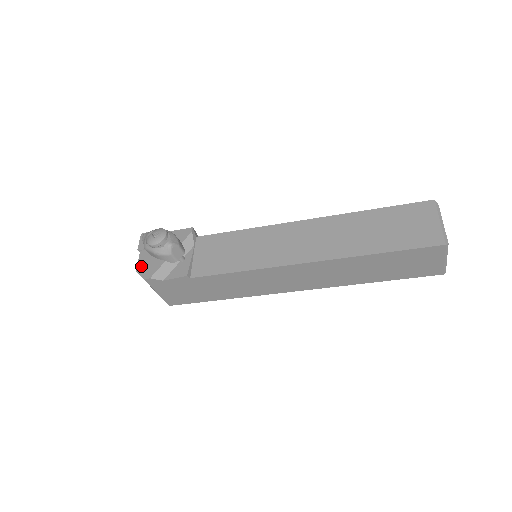
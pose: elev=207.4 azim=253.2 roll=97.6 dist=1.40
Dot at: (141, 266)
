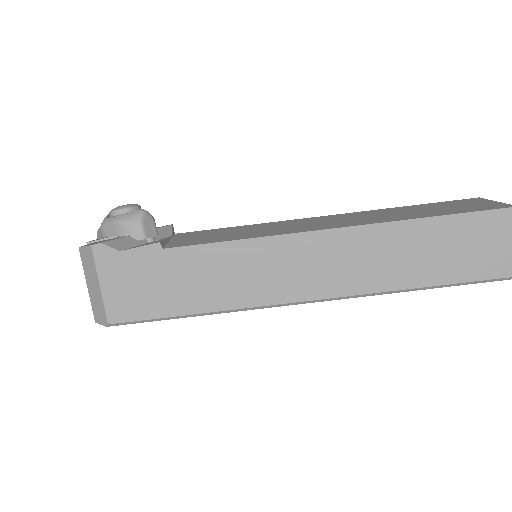
Dot at: (89, 244)
